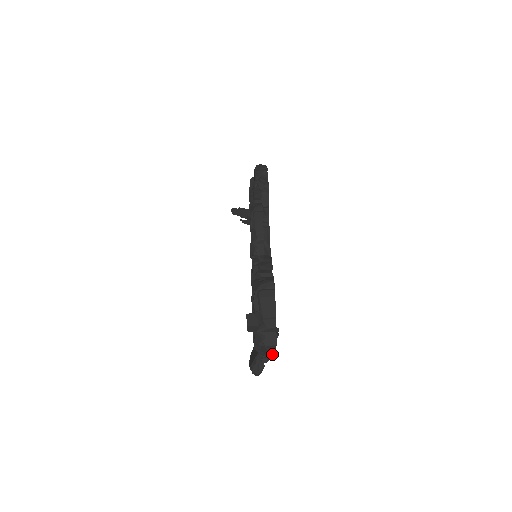
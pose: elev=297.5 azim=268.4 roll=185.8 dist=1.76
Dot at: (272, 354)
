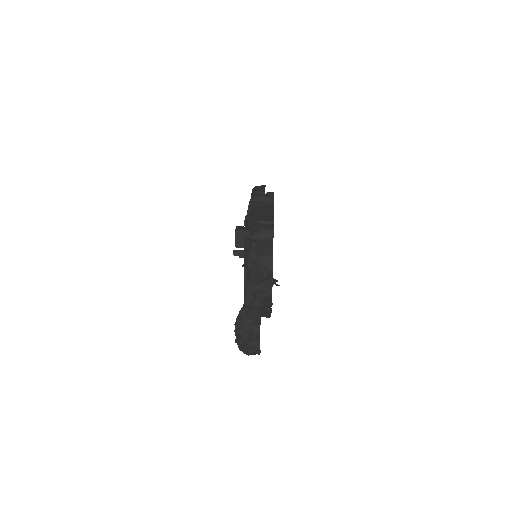
Dot at: (267, 293)
